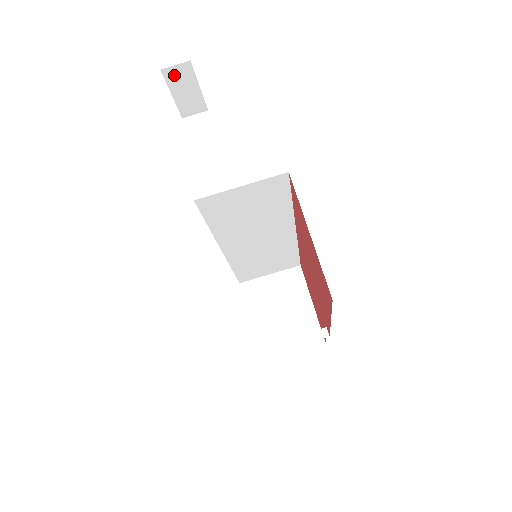
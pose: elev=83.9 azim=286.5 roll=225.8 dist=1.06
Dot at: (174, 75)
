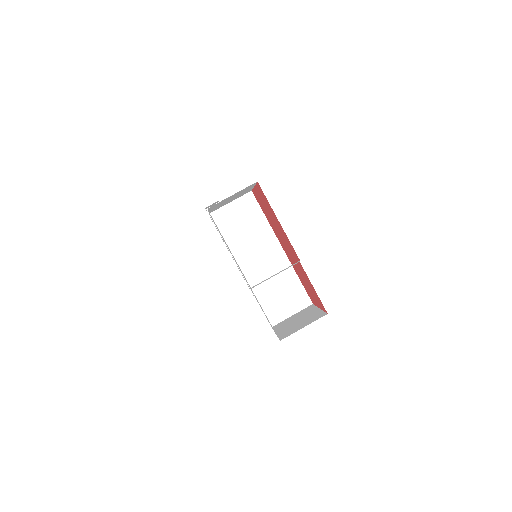
Dot at: occluded
